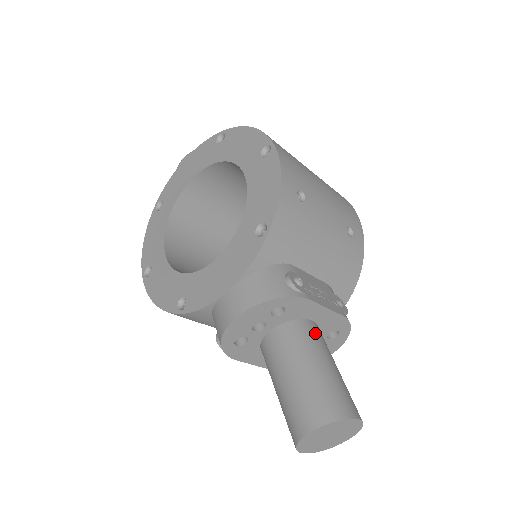
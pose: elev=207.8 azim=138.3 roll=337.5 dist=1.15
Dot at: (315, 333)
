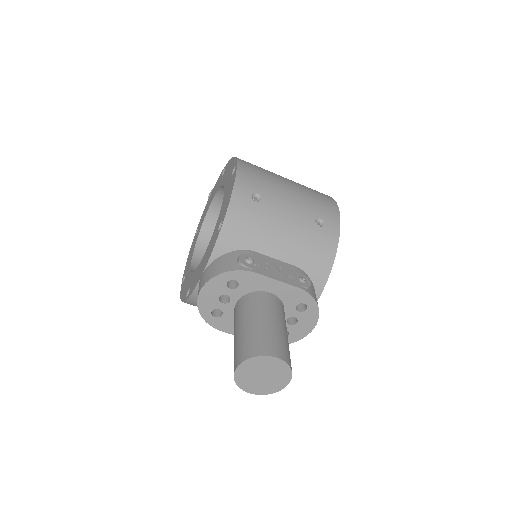
Dot at: (267, 300)
